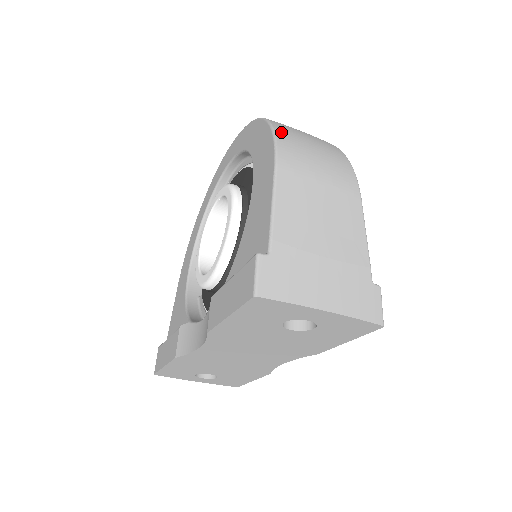
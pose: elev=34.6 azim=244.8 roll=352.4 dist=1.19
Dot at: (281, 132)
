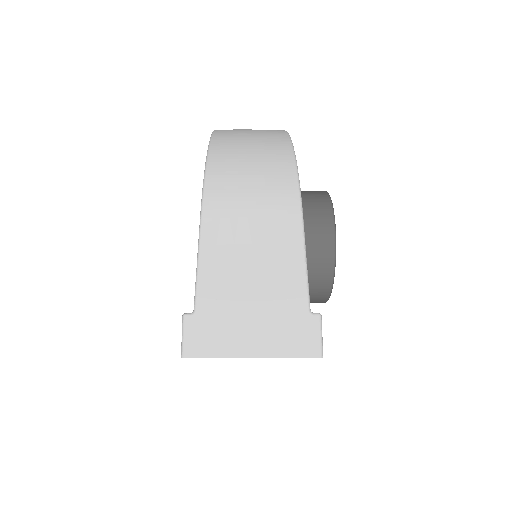
Dot at: (214, 162)
